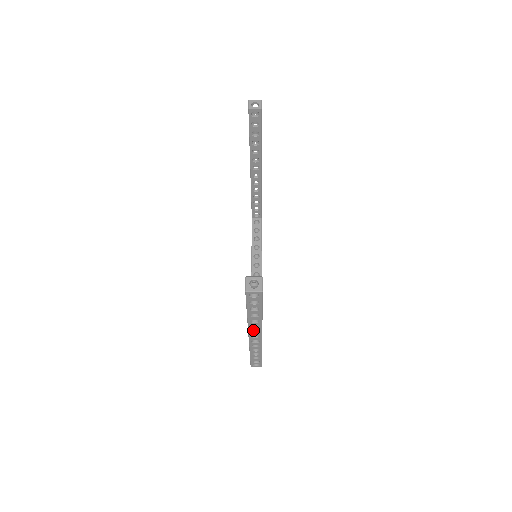
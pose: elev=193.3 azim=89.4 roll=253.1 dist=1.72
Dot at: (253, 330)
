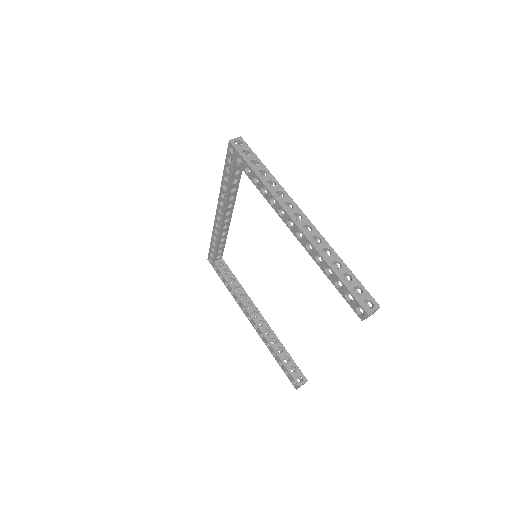
Dot at: occluded
